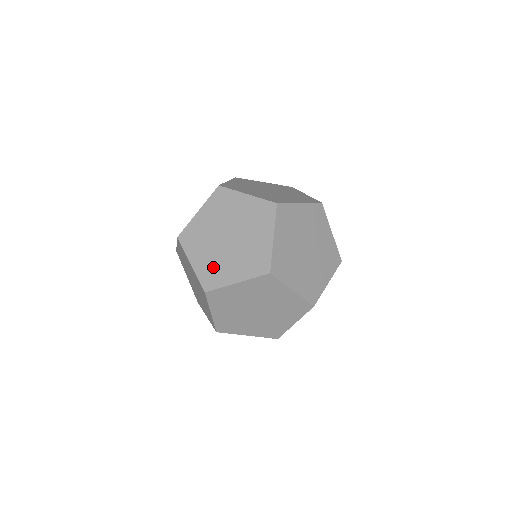
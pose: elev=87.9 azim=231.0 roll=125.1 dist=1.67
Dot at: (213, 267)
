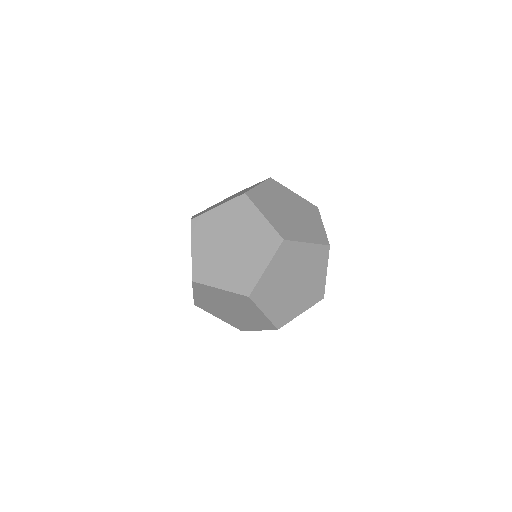
Dot at: (208, 264)
